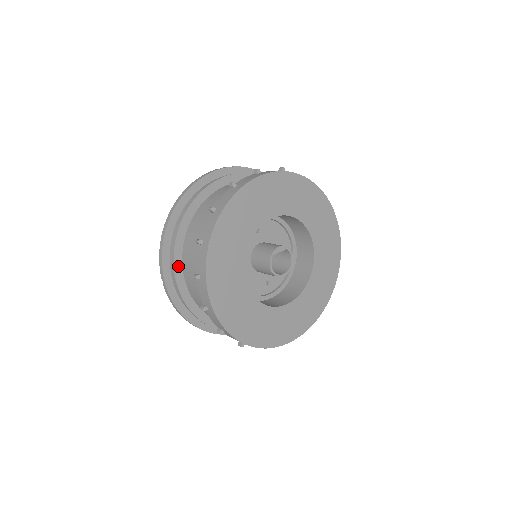
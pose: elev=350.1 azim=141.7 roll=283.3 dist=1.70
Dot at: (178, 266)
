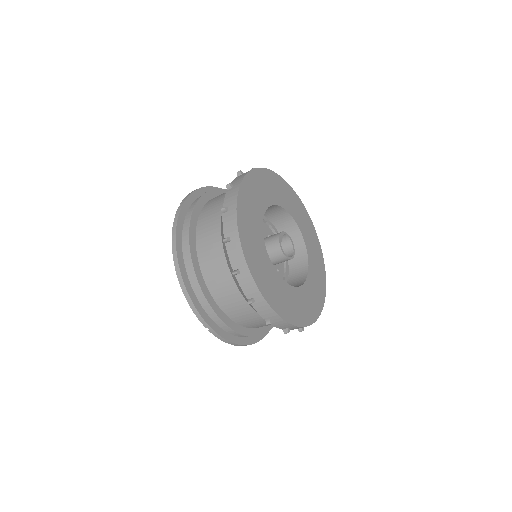
Dot at: (215, 307)
